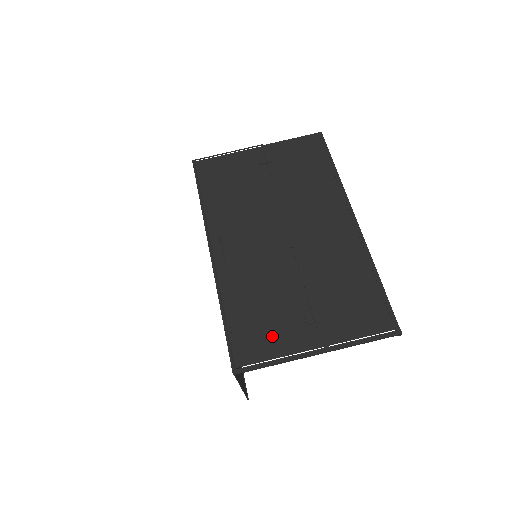
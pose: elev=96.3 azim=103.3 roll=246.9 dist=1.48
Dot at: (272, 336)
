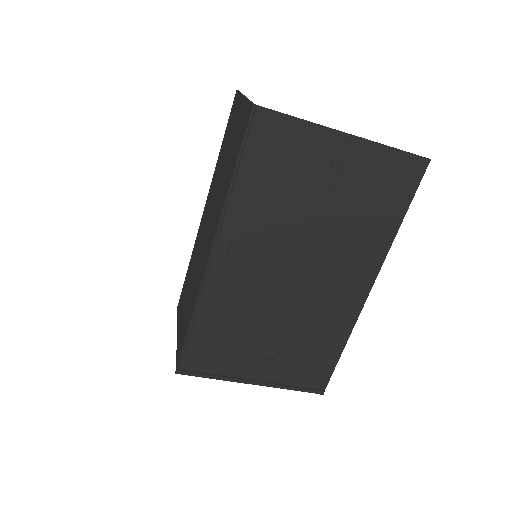
Dot at: (225, 358)
